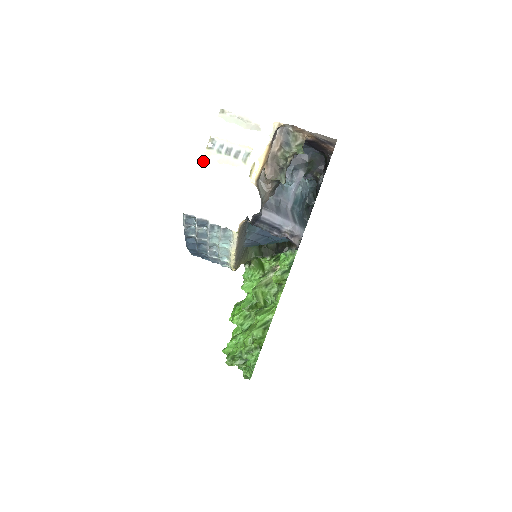
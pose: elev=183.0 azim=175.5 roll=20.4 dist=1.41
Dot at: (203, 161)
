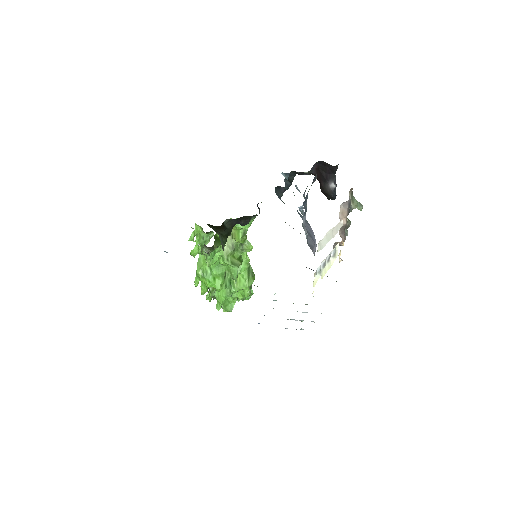
Dot at: (313, 292)
